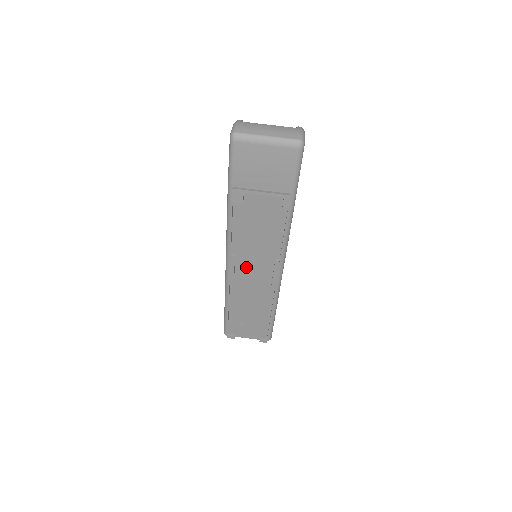
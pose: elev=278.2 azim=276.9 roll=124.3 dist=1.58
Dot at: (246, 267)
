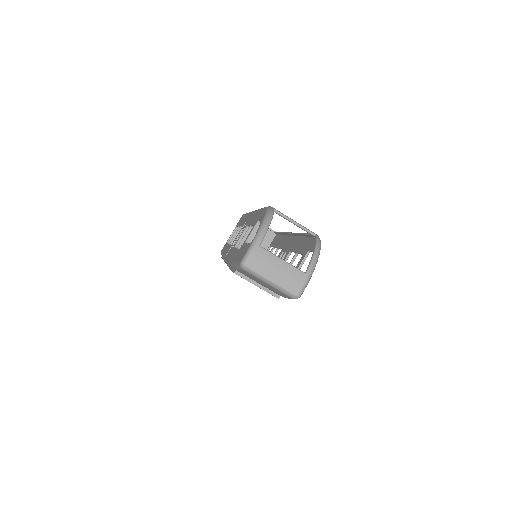
Dot at: occluded
